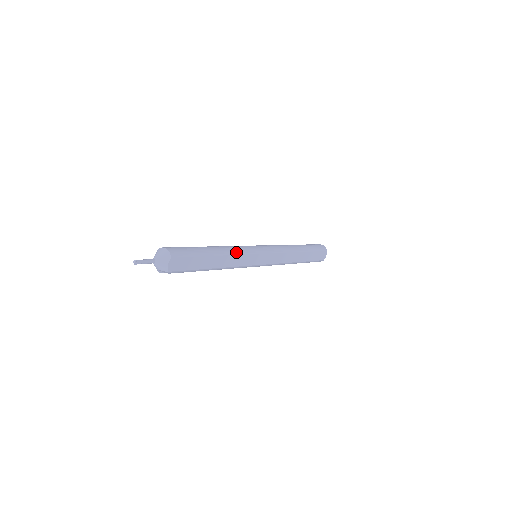
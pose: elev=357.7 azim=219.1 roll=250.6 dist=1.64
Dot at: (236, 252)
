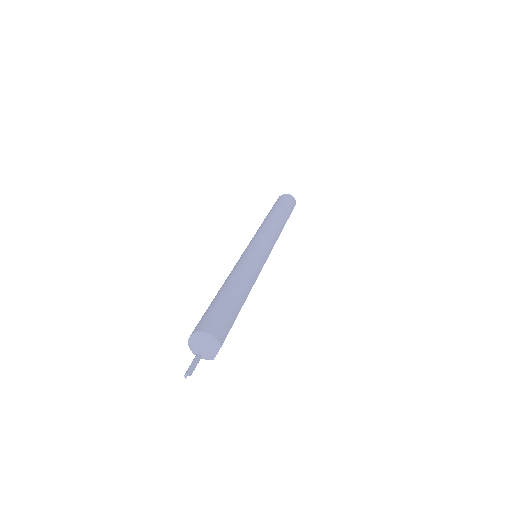
Dot at: (254, 278)
